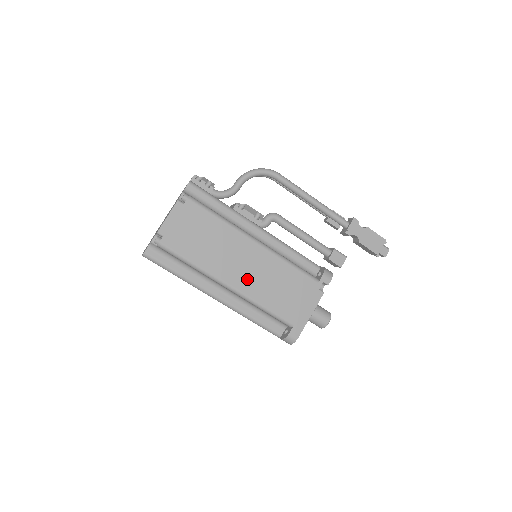
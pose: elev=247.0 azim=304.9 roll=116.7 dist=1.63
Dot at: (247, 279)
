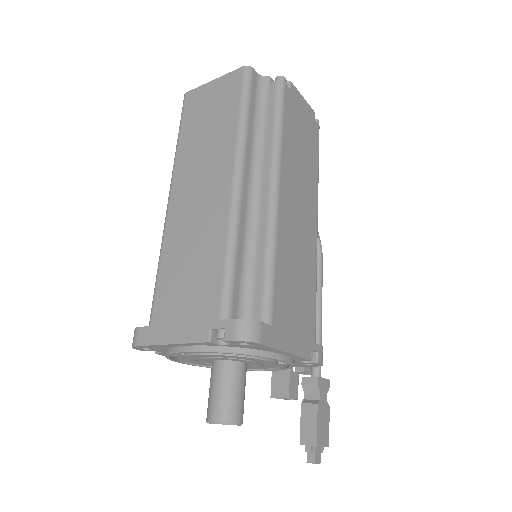
Dot at: (290, 219)
